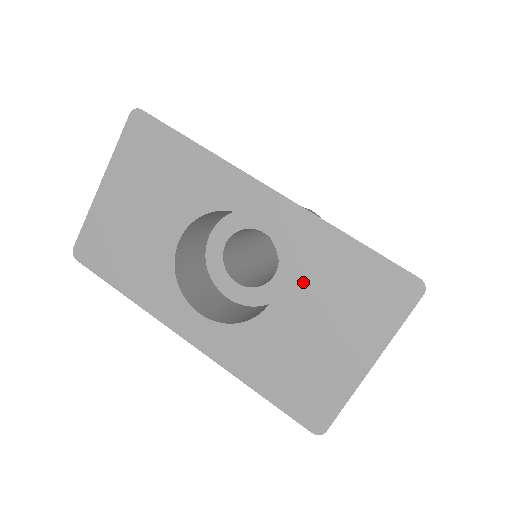
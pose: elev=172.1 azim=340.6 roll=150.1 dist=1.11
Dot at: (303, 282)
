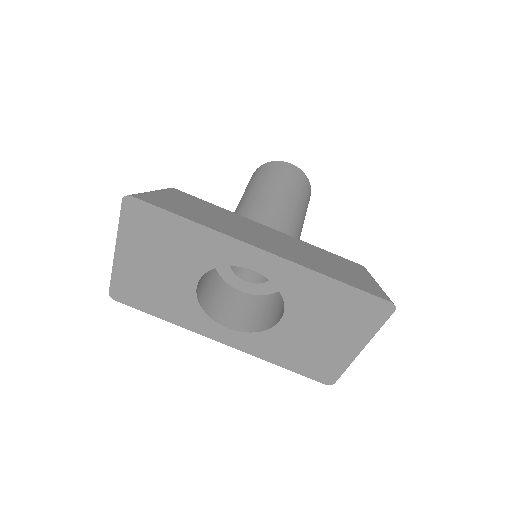
Dot at: (303, 307)
